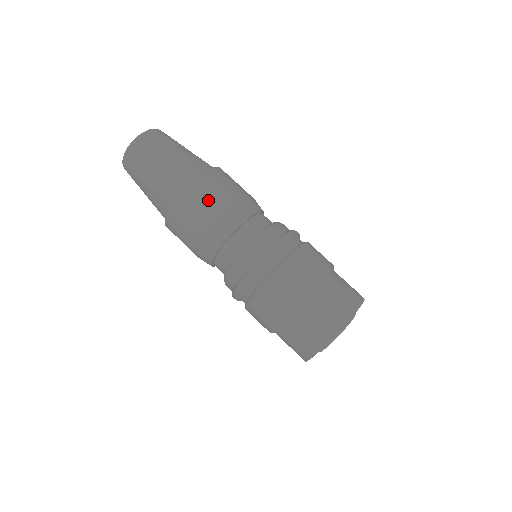
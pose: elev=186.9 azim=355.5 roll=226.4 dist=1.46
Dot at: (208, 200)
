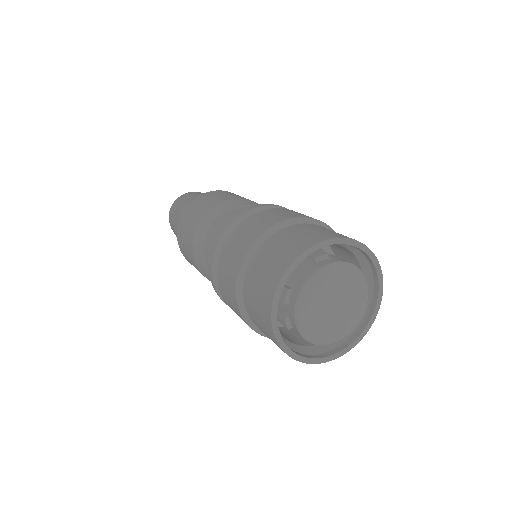
Dot at: (193, 214)
